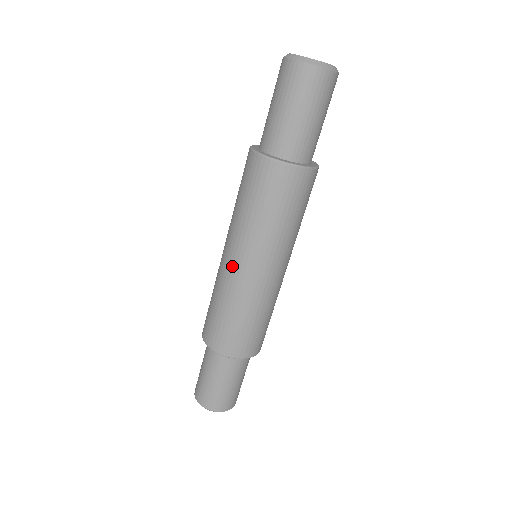
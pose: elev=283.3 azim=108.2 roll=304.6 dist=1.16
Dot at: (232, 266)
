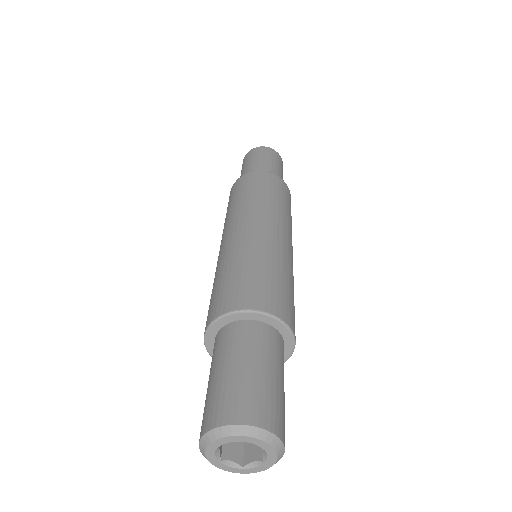
Dot at: (236, 233)
